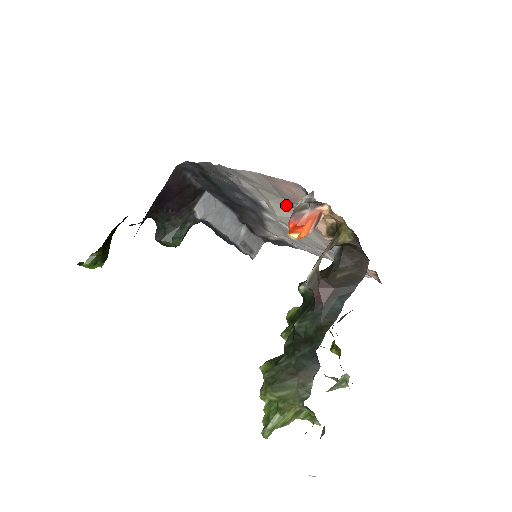
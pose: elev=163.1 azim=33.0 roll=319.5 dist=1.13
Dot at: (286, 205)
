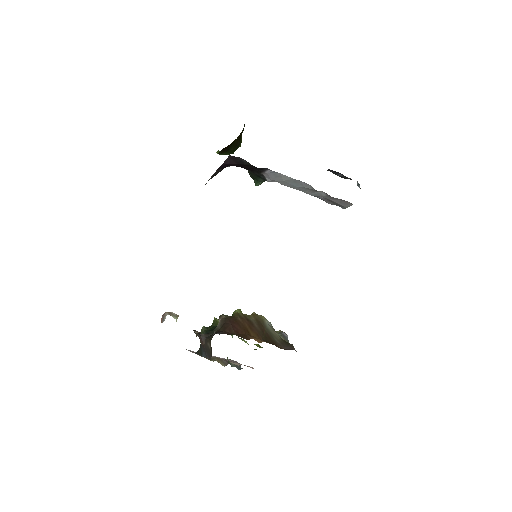
Dot at: occluded
